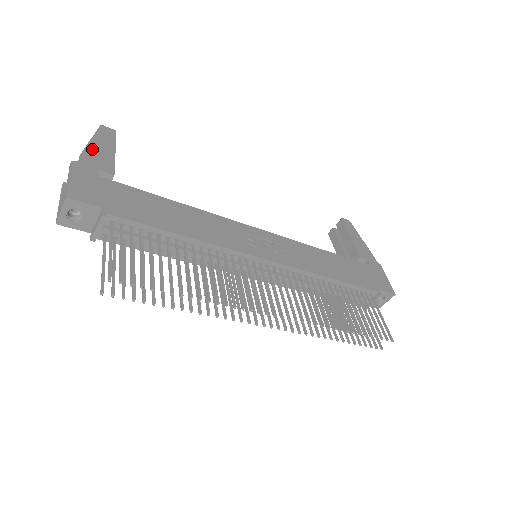
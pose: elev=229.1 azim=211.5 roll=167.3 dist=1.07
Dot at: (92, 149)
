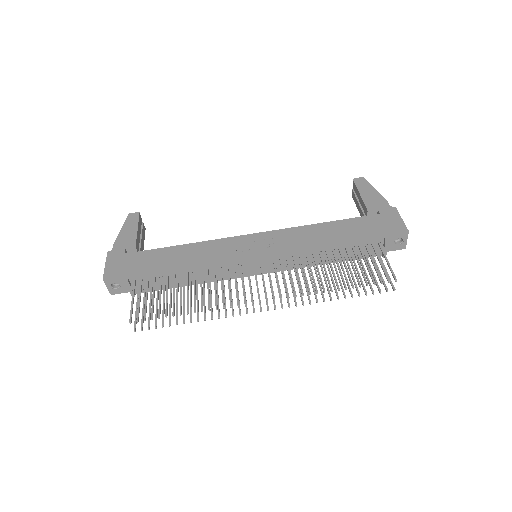
Dot at: (121, 236)
